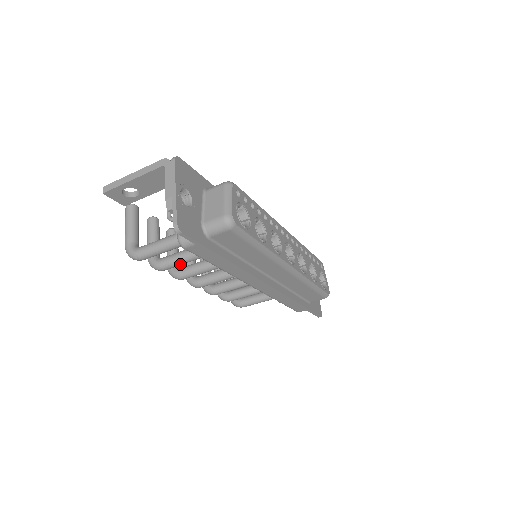
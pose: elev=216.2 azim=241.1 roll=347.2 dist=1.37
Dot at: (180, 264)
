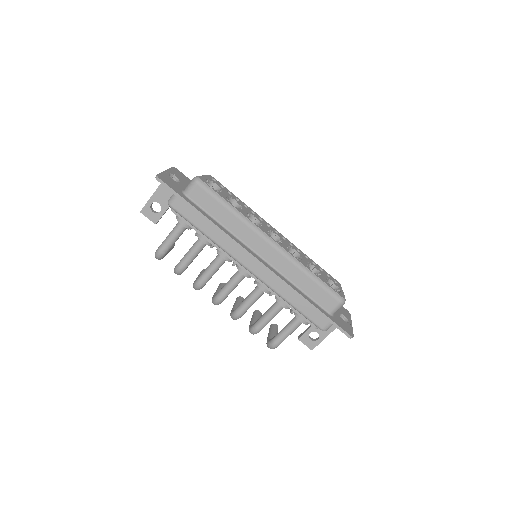
Dot at: (190, 257)
